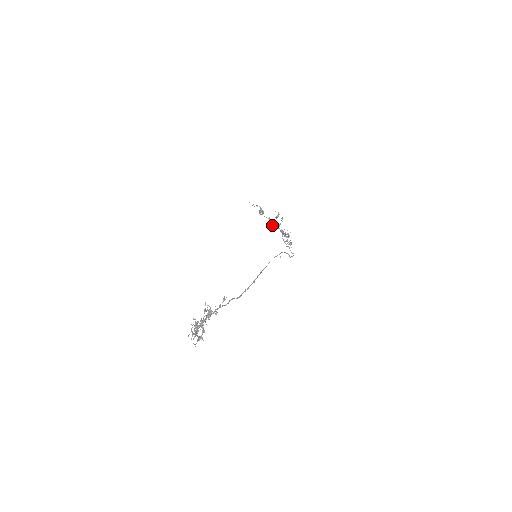
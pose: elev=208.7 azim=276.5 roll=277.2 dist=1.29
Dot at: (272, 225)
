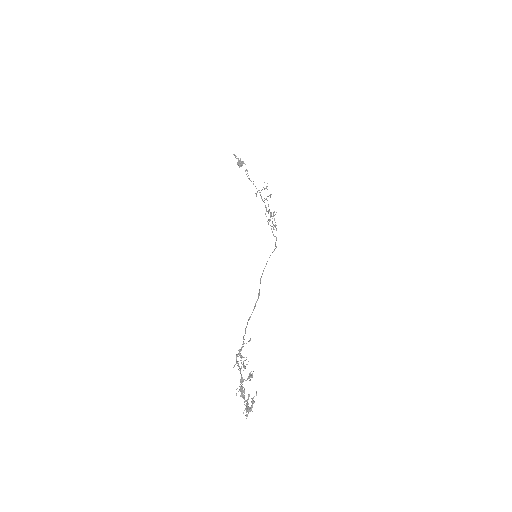
Dot at: (256, 194)
